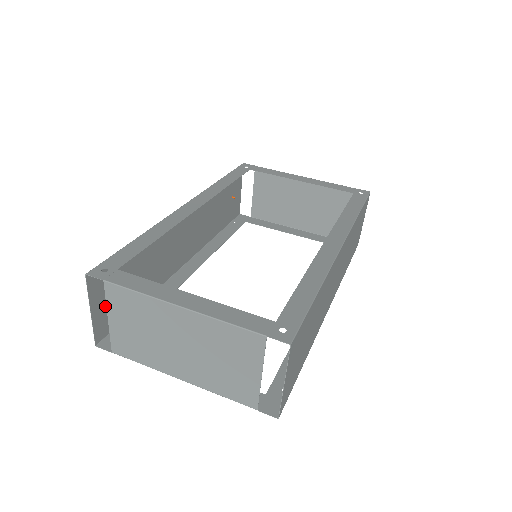
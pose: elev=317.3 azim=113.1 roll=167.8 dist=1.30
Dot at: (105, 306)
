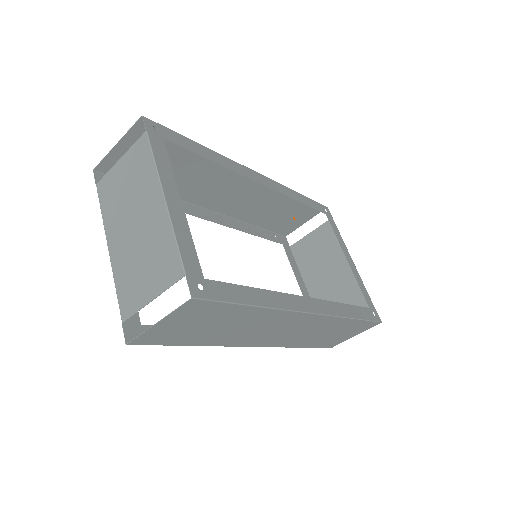
Dot at: occluded
